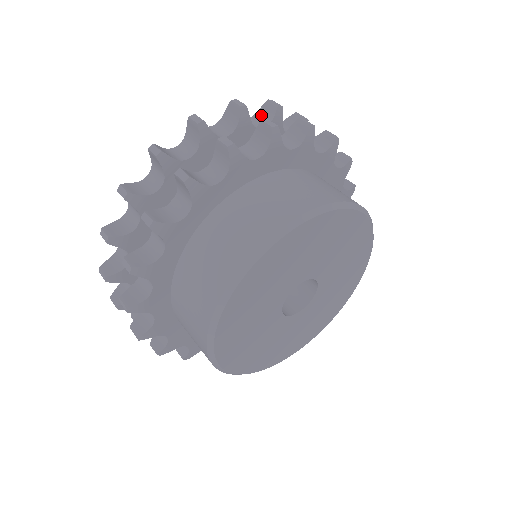
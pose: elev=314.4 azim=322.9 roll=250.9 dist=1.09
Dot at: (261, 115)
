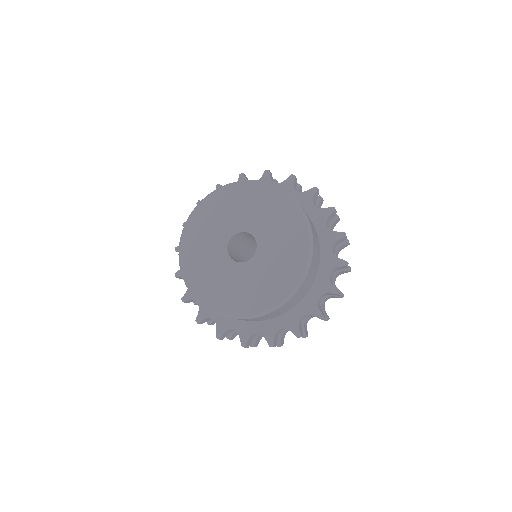
Dot at: occluded
